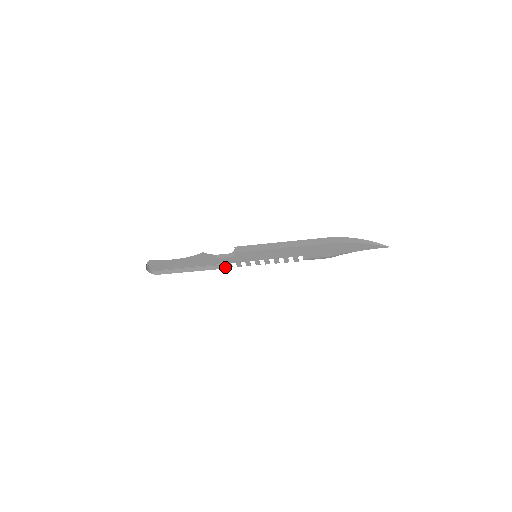
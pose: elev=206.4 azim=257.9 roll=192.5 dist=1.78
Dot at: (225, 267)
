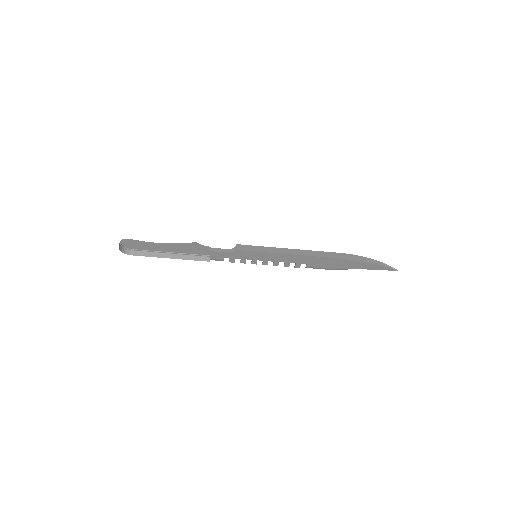
Dot at: (215, 260)
